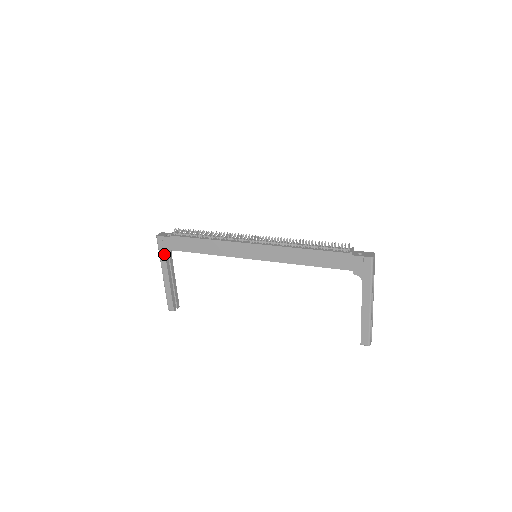
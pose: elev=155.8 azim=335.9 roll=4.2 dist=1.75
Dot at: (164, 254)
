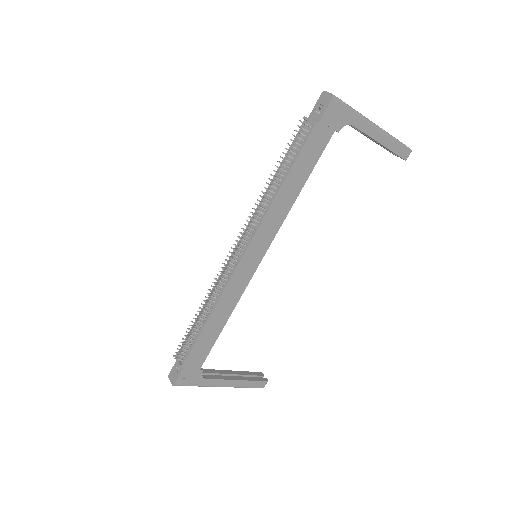
Dot at: (200, 380)
